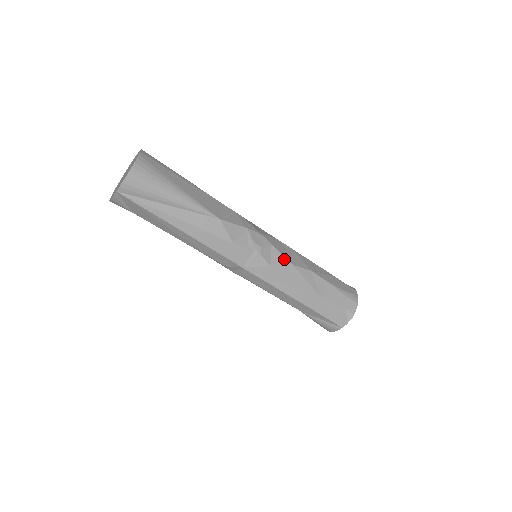
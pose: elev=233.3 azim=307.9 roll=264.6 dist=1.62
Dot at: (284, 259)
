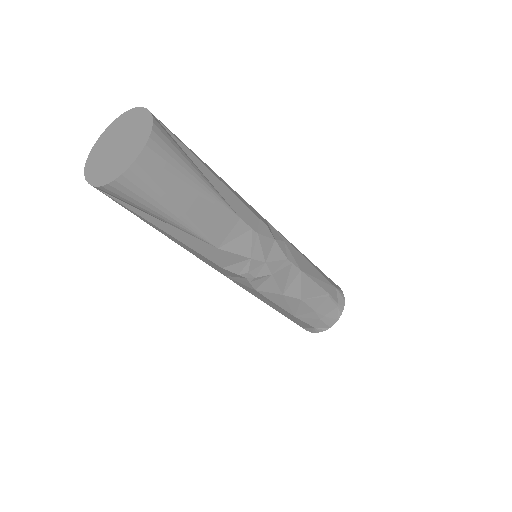
Dot at: (276, 288)
